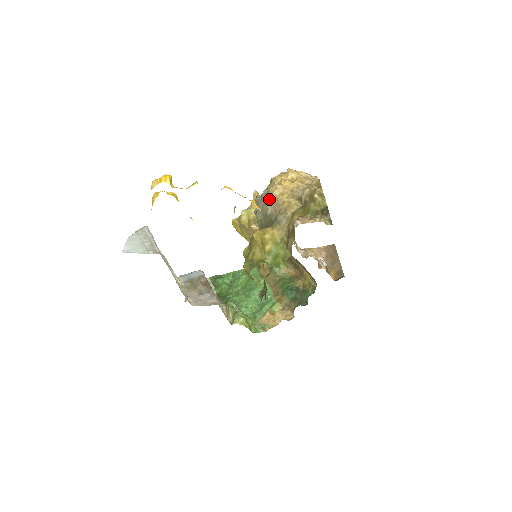
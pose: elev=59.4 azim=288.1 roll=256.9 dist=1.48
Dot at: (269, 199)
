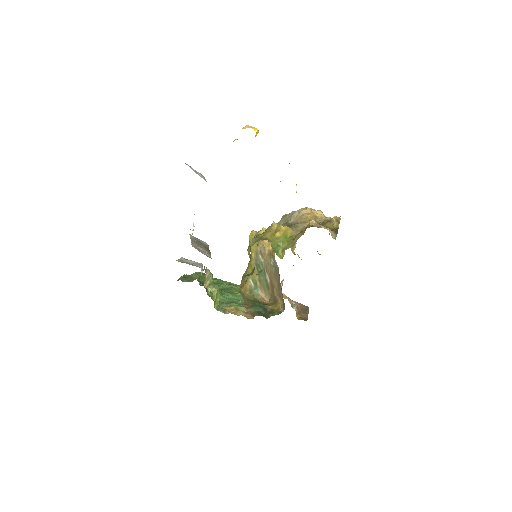
Dot at: (296, 214)
